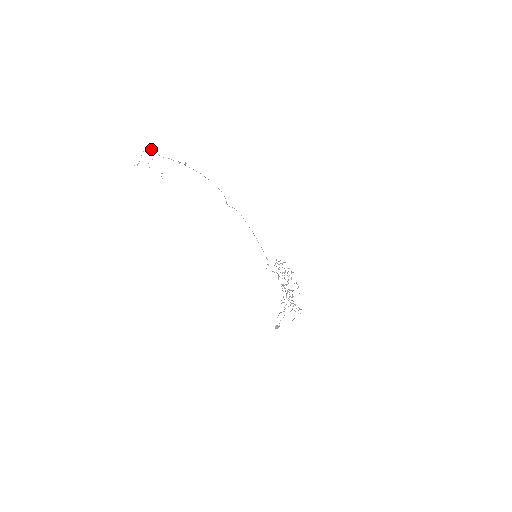
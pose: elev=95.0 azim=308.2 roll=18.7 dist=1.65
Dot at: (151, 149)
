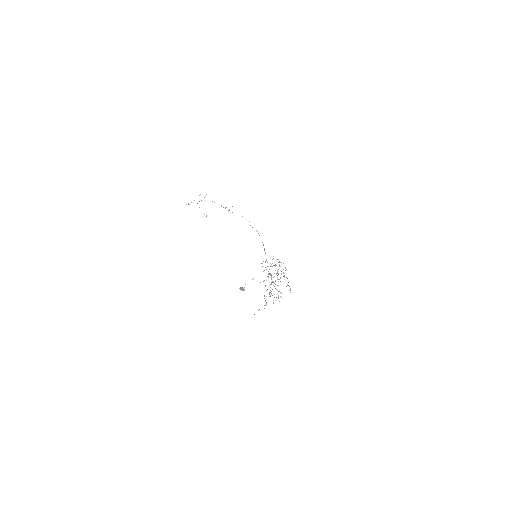
Dot at: (206, 194)
